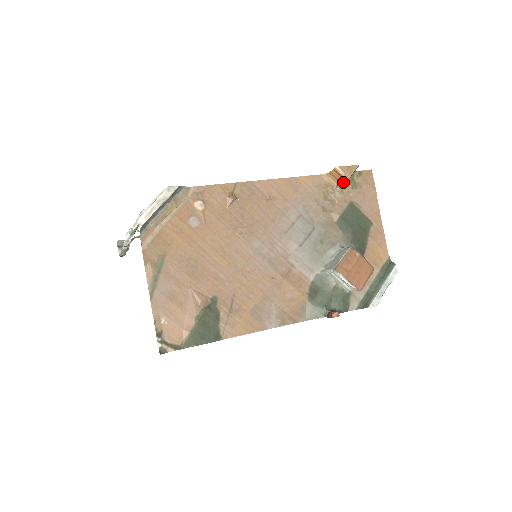
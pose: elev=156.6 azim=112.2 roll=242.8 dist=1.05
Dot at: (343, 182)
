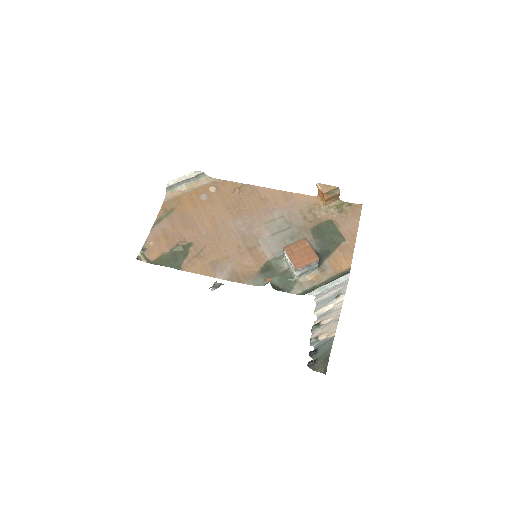
Dot at: (331, 206)
